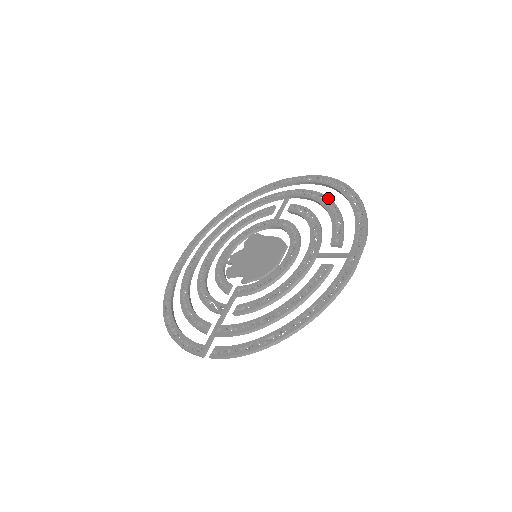
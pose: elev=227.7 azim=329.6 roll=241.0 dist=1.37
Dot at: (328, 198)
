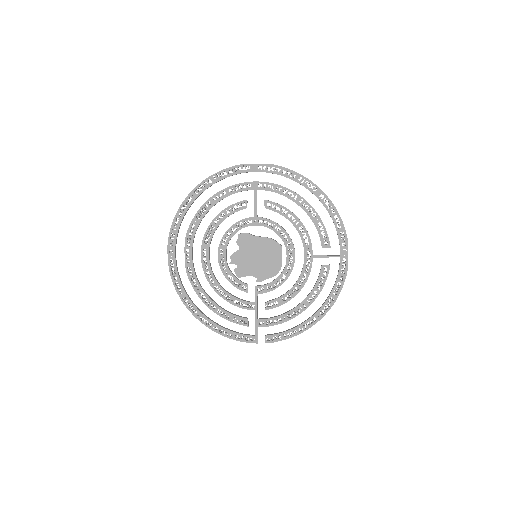
Dot at: (301, 198)
